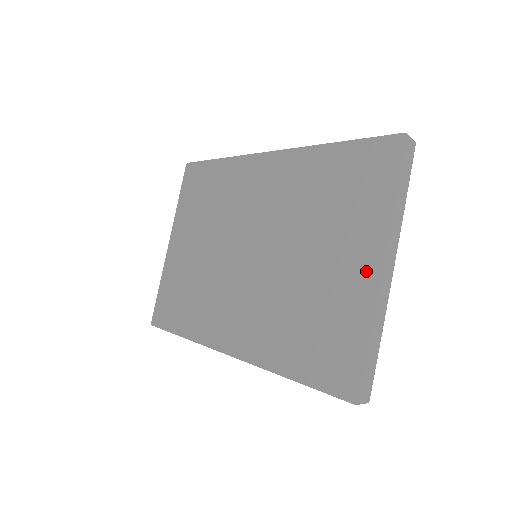
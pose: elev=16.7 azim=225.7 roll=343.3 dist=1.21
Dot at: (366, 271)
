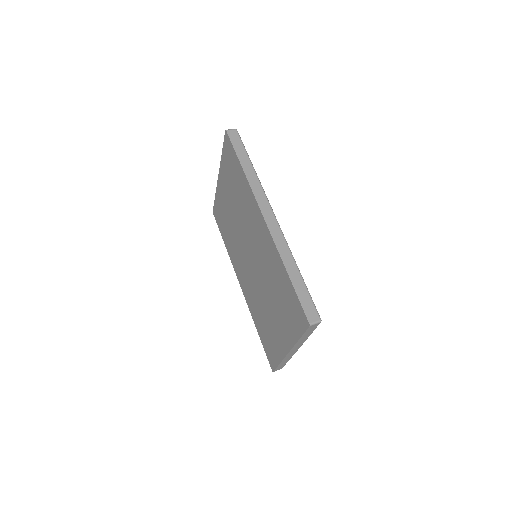
Dot at: (284, 344)
